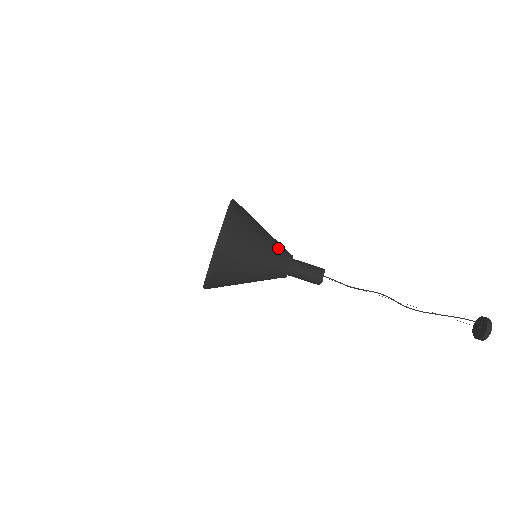
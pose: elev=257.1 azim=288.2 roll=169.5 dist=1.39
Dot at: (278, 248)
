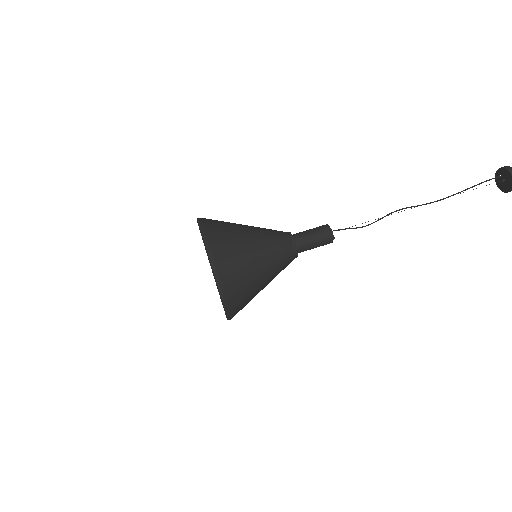
Dot at: occluded
